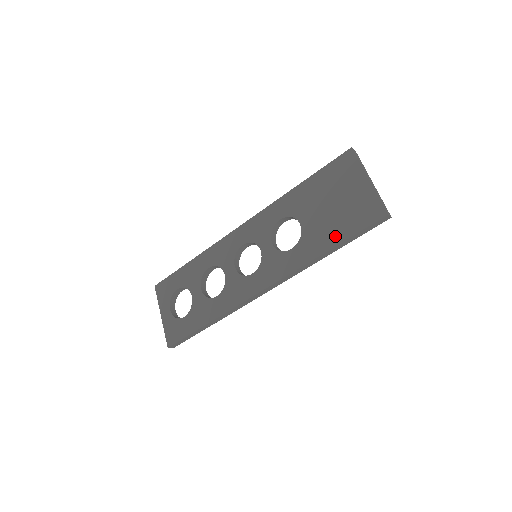
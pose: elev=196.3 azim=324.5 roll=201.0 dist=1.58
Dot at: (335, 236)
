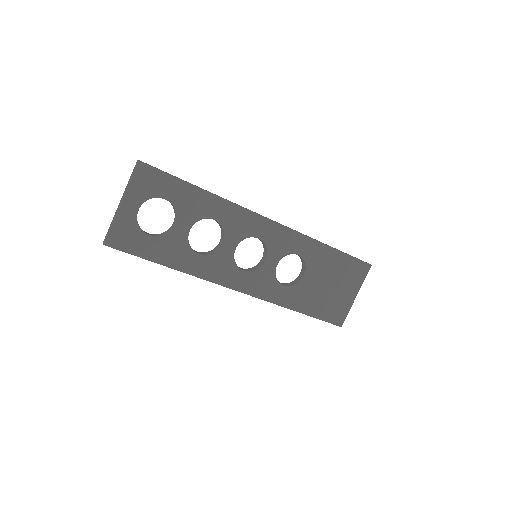
Dot at: (311, 308)
